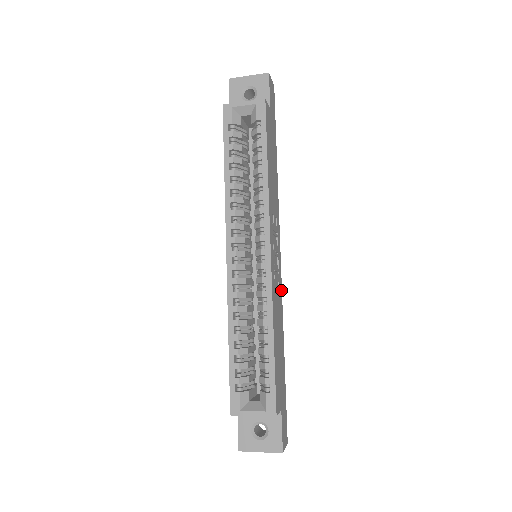
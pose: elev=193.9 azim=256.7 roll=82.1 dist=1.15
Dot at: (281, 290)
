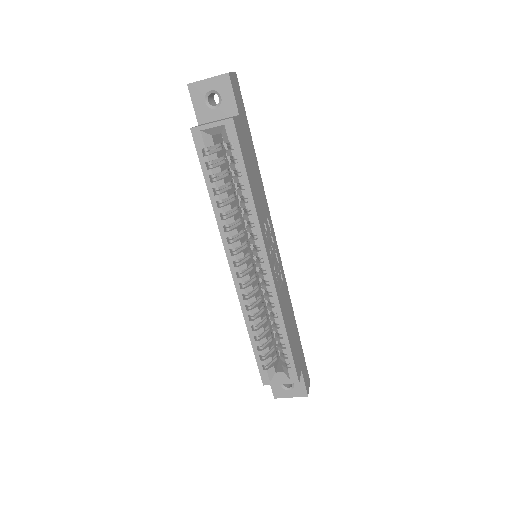
Dot at: (284, 275)
